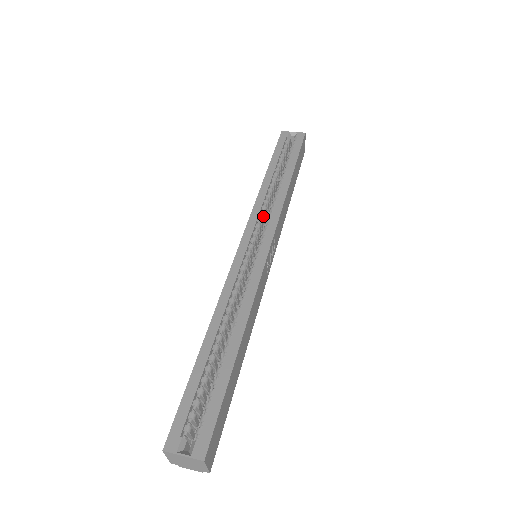
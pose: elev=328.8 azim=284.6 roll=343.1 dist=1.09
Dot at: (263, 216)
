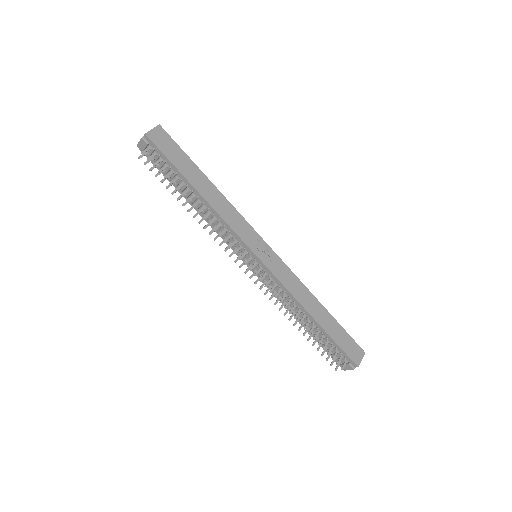
Dot at: occluded
